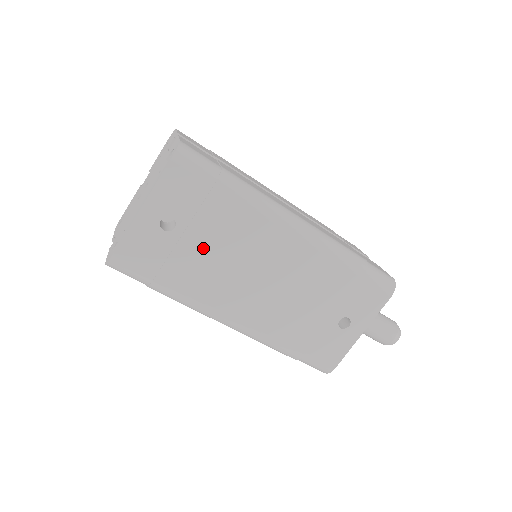
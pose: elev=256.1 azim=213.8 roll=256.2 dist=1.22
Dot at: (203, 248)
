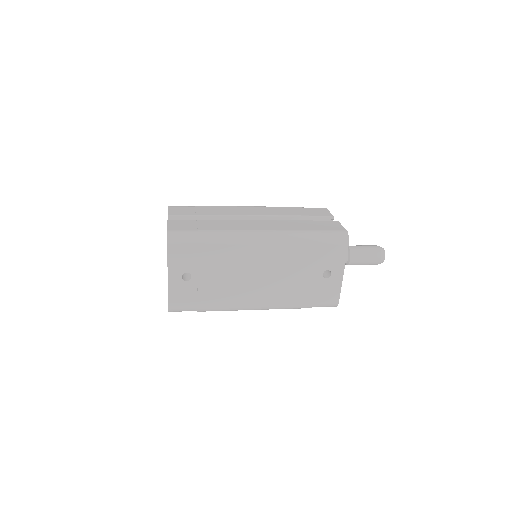
Dot at: (213, 279)
